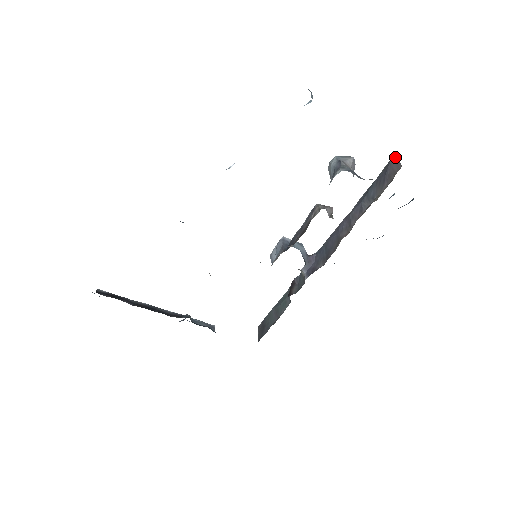
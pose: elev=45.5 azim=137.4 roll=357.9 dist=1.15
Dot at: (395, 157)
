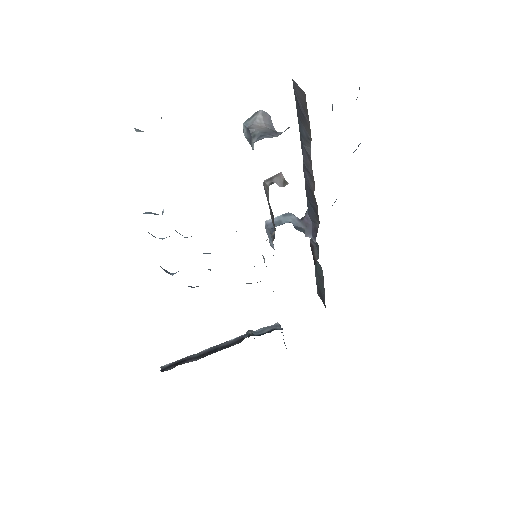
Dot at: (294, 84)
